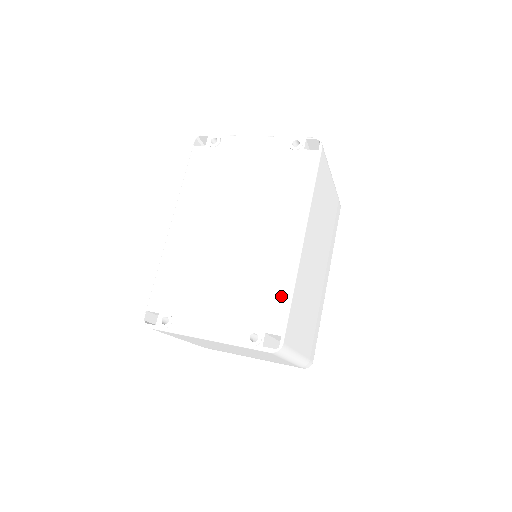
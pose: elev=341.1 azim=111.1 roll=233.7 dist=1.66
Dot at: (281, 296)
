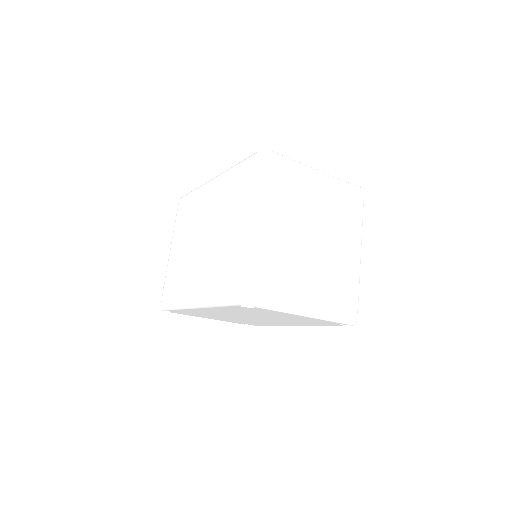
Dot at: occluded
